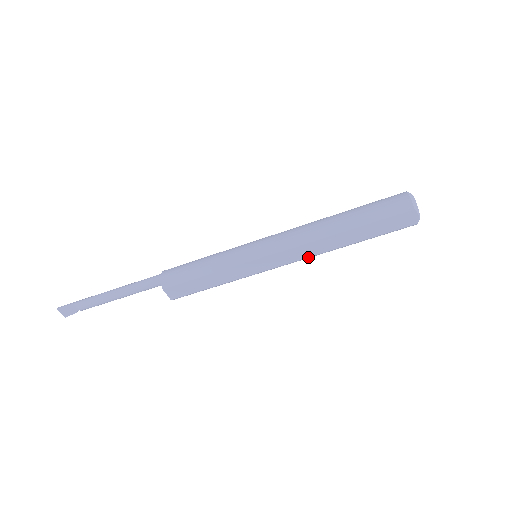
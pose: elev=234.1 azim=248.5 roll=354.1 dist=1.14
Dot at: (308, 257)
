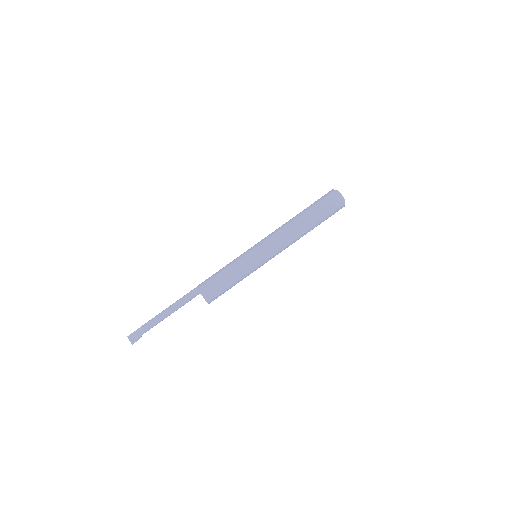
Dot at: (286, 240)
